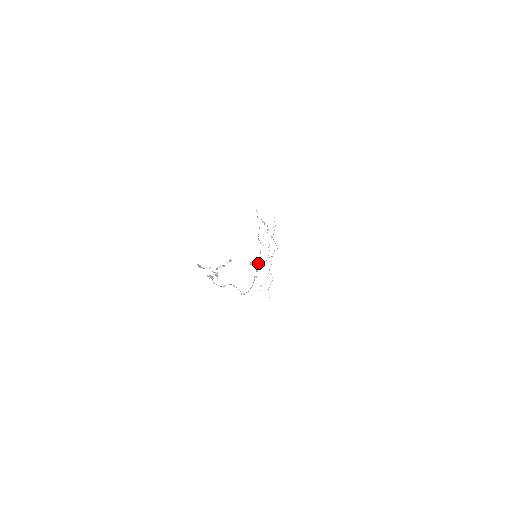
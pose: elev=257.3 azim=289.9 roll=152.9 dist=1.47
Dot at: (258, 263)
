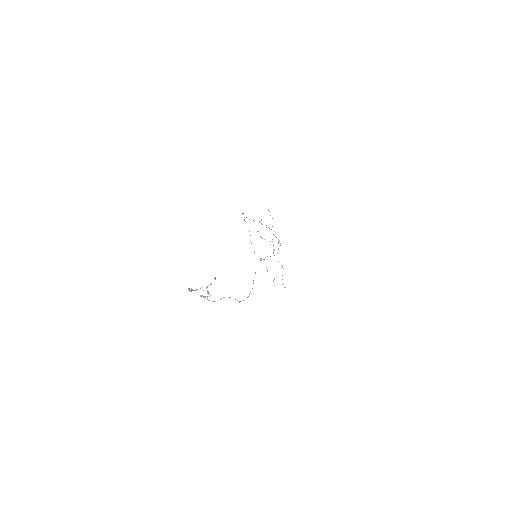
Dot at: occluded
